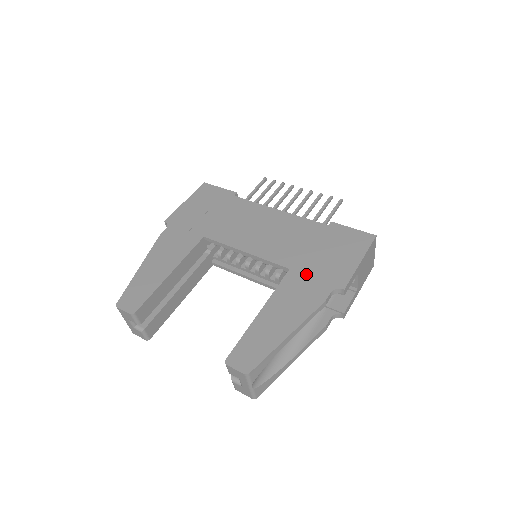
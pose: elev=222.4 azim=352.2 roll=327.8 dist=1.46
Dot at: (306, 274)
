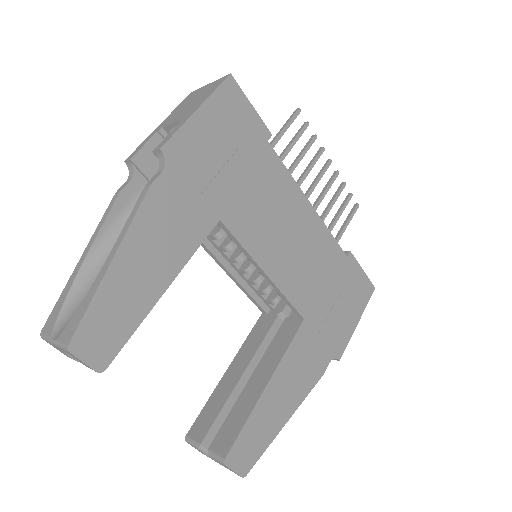
Dot at: (316, 332)
